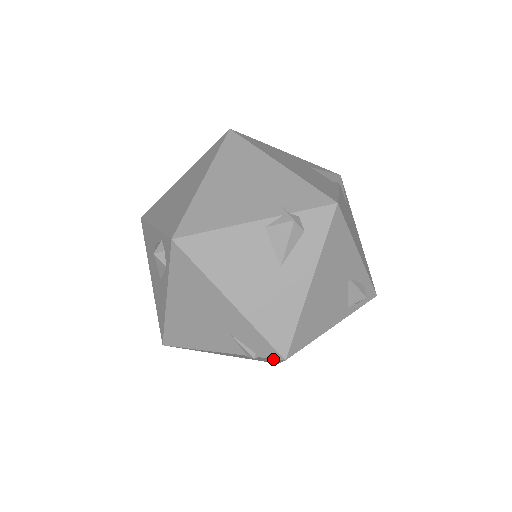
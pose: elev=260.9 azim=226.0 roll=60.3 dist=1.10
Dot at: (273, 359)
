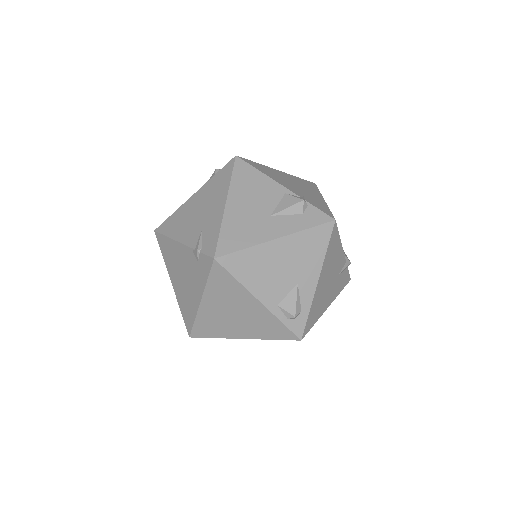
Dot at: (206, 263)
